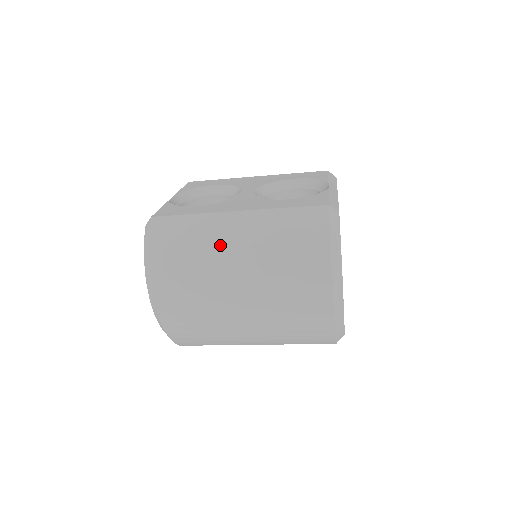
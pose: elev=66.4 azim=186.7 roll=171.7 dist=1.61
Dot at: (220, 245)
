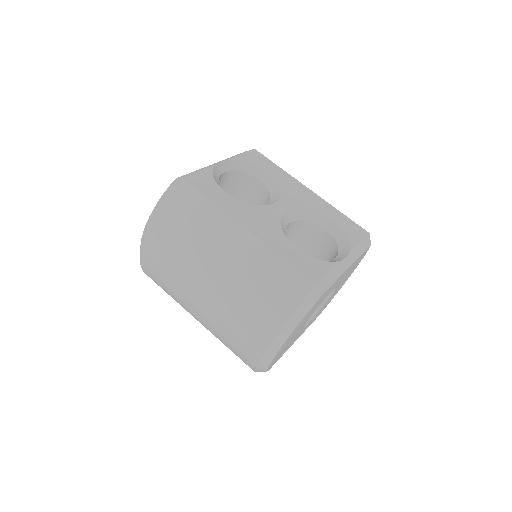
Dot at: (213, 246)
